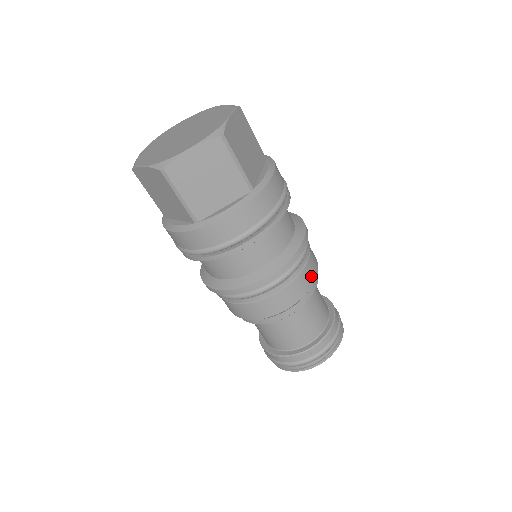
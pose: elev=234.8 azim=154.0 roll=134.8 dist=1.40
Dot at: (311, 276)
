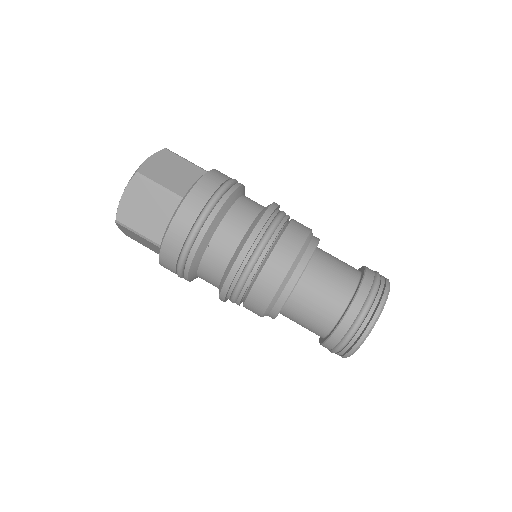
Dot at: occluded
